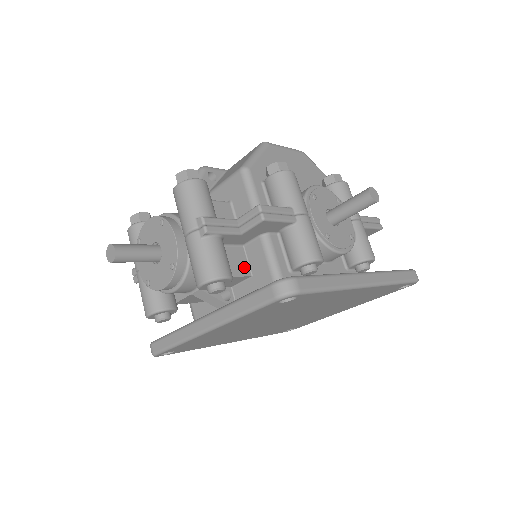
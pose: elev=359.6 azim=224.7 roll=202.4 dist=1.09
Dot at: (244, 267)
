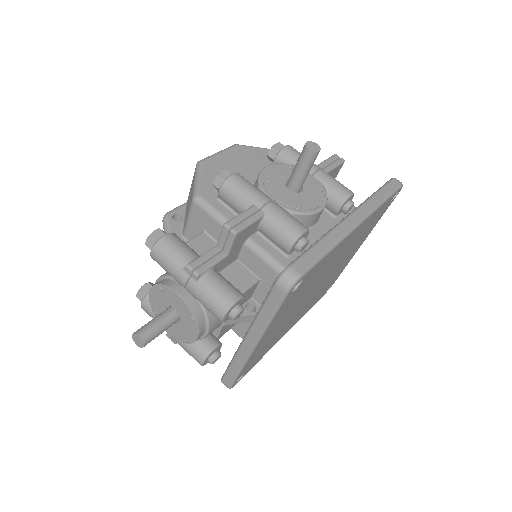
Dot at: (249, 277)
